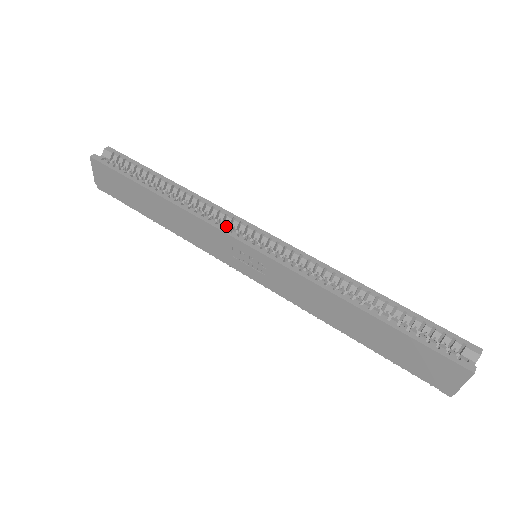
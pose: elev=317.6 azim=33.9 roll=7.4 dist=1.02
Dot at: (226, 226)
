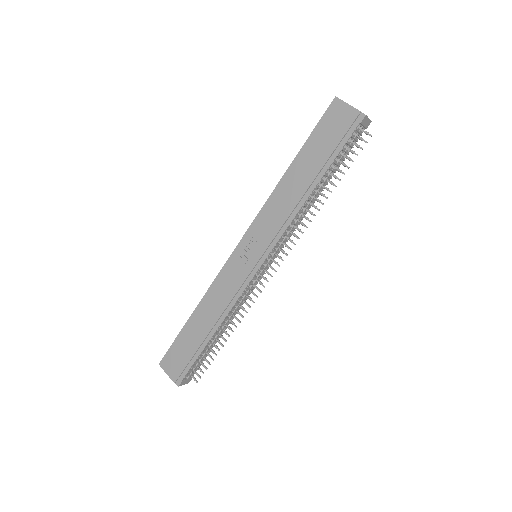
Dot at: occluded
